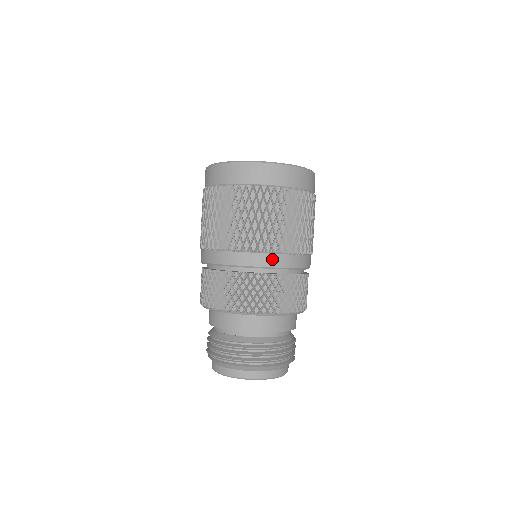
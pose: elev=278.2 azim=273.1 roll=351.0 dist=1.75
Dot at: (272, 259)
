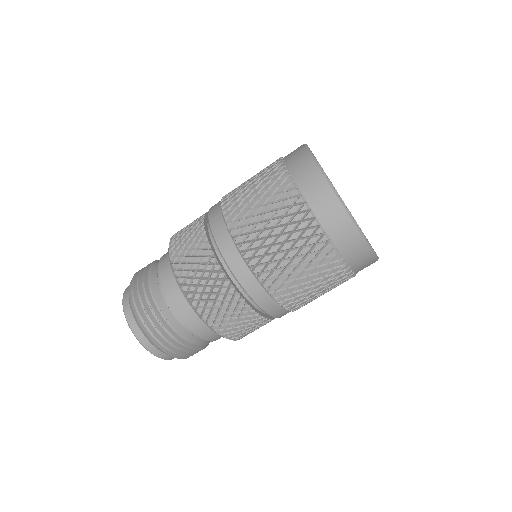
Dot at: (273, 307)
